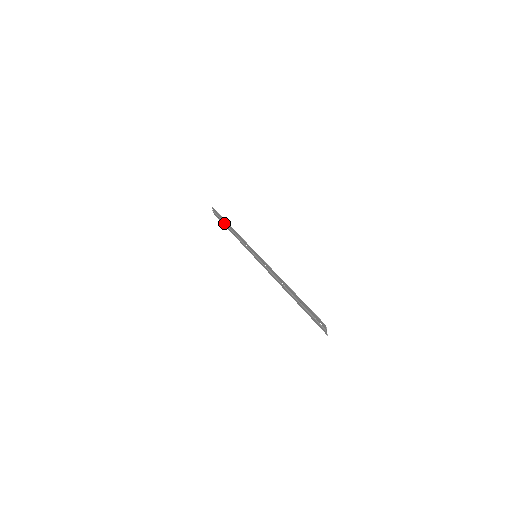
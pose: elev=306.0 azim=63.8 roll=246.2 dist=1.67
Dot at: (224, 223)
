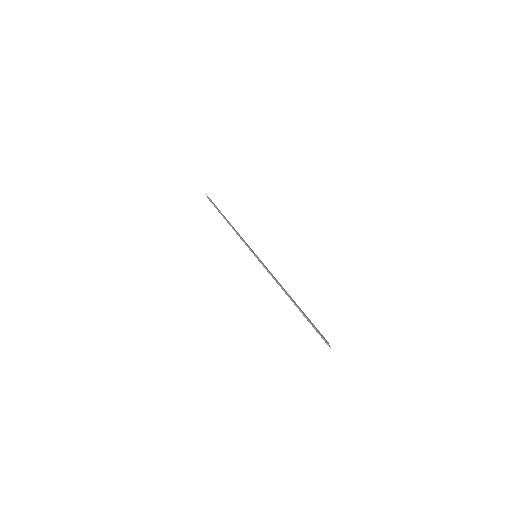
Dot at: occluded
